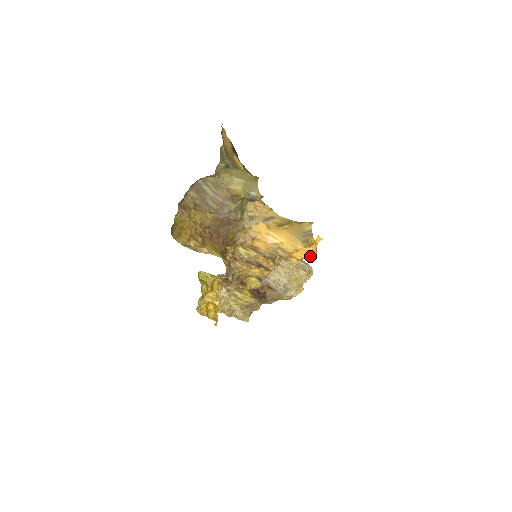
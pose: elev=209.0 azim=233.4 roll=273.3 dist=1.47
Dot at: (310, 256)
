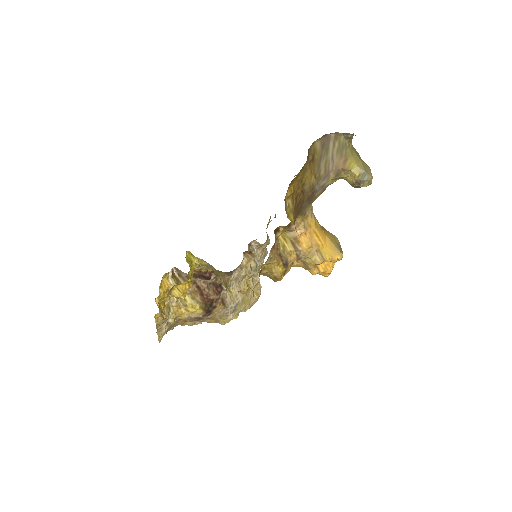
Dot at: (330, 272)
